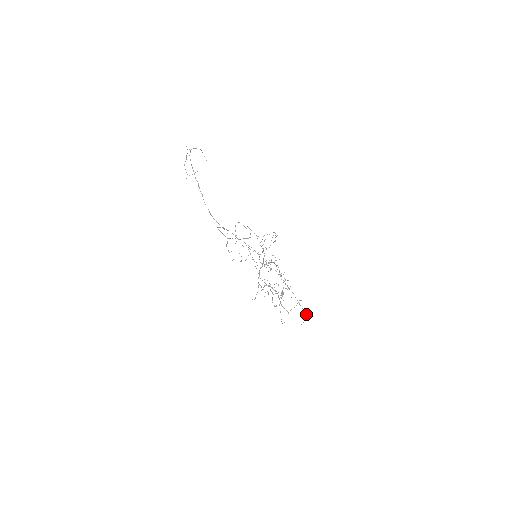
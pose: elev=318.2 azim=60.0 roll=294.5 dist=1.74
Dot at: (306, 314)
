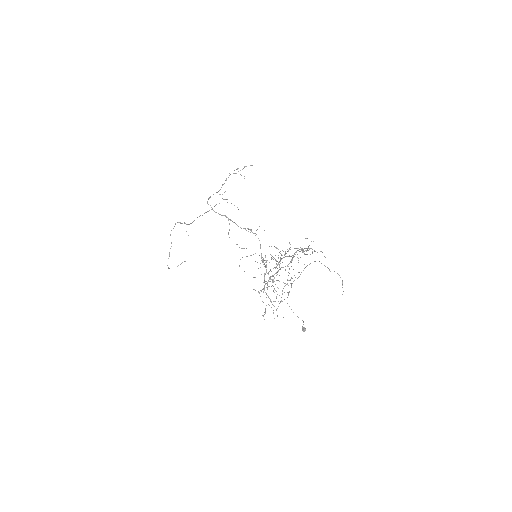
Dot at: occluded
